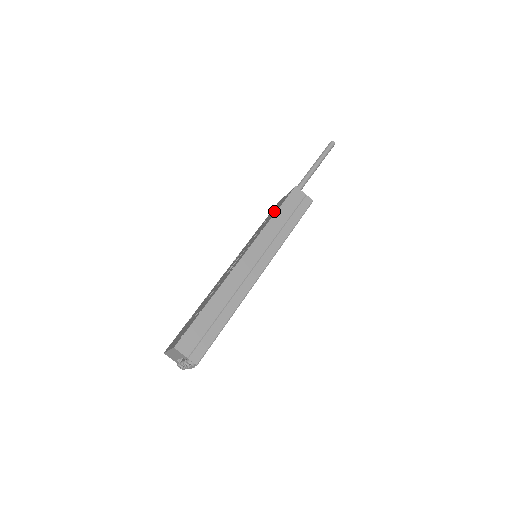
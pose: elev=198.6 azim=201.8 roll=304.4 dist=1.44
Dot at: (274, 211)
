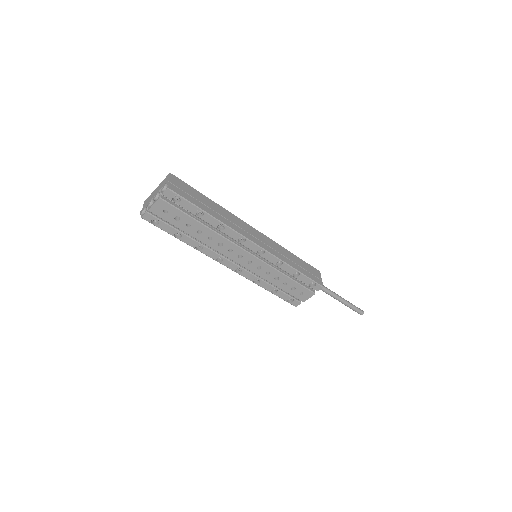
Dot at: occluded
